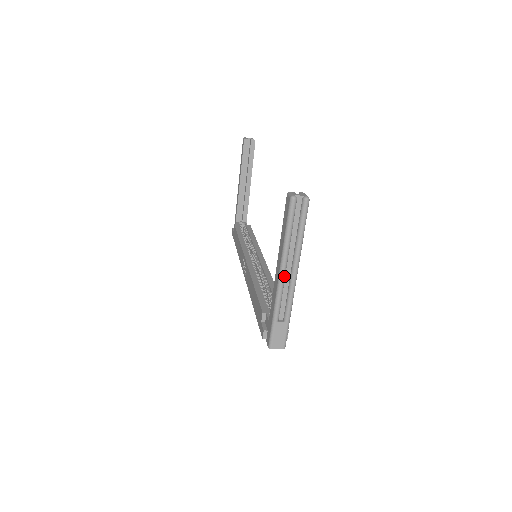
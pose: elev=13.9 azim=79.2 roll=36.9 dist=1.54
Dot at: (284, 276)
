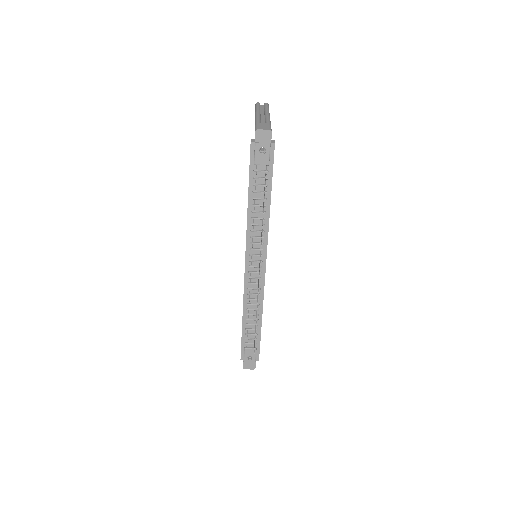
Dot at: (259, 114)
